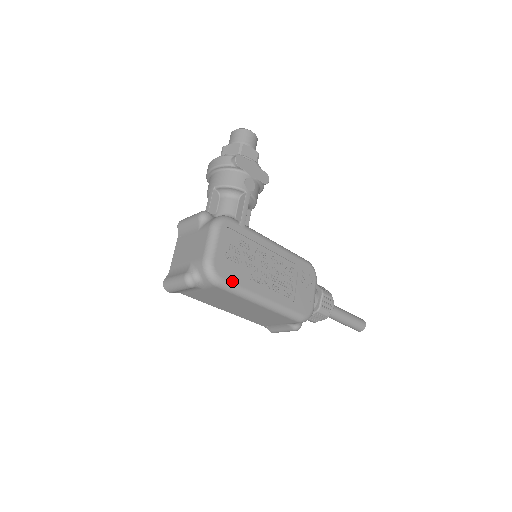
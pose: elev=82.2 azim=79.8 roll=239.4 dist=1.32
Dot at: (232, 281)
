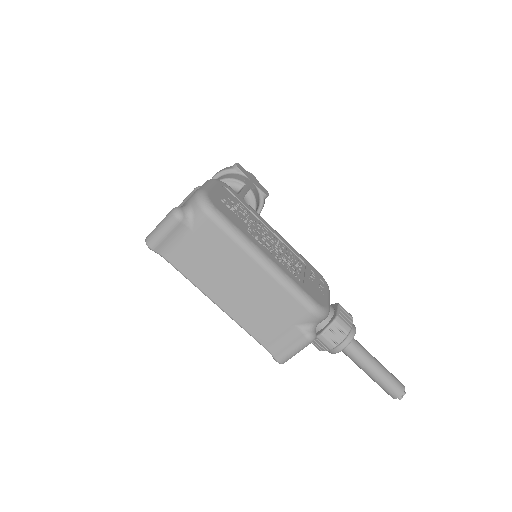
Dot at: (227, 217)
